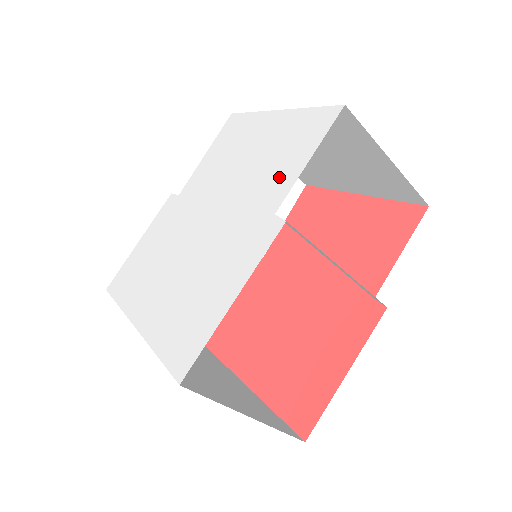
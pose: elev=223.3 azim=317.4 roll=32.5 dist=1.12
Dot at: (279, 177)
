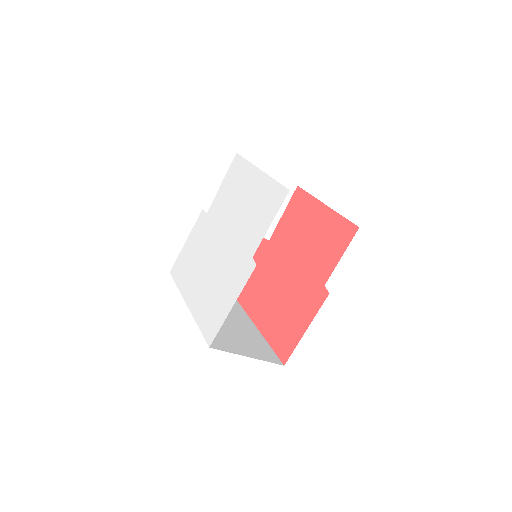
Dot at: (256, 230)
